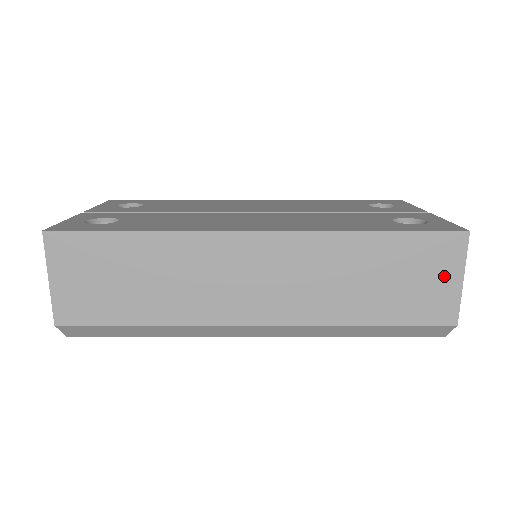
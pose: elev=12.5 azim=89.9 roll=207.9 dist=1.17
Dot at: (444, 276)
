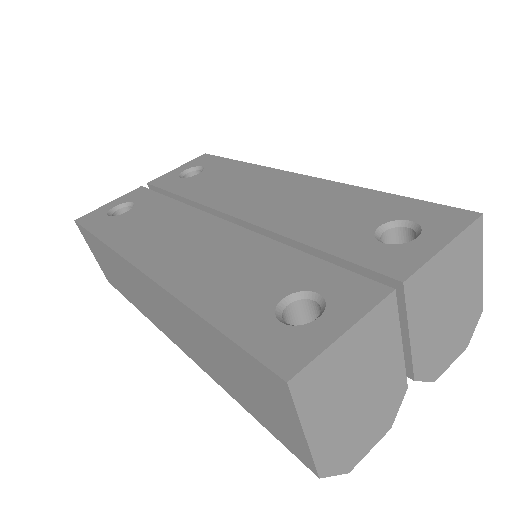
Dot at: (283, 414)
